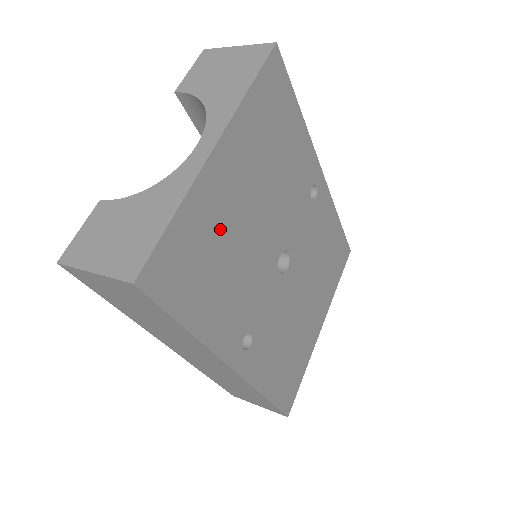
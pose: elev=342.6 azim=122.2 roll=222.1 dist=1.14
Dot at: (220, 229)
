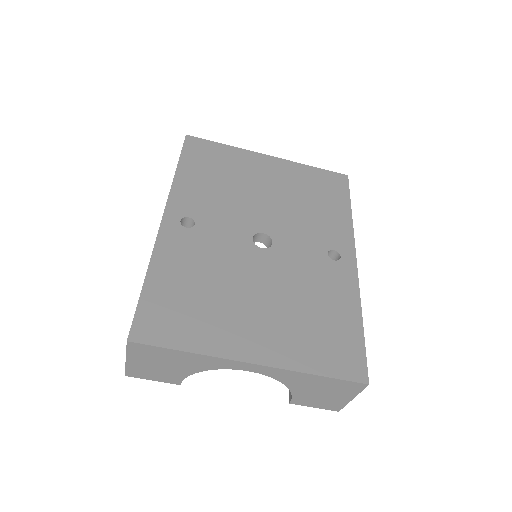
Dot at: (238, 171)
